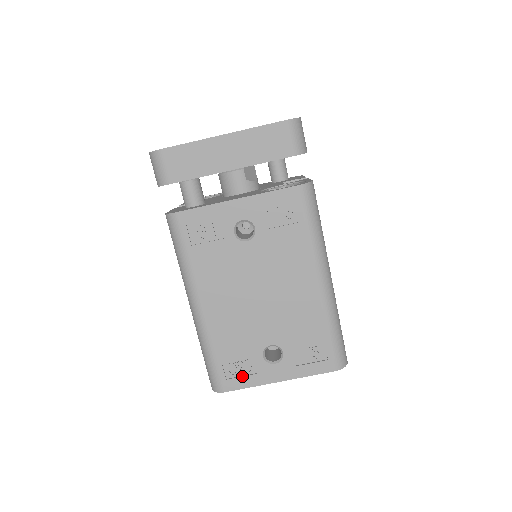
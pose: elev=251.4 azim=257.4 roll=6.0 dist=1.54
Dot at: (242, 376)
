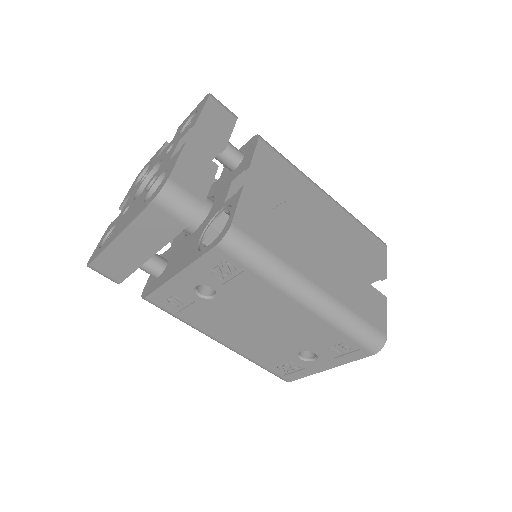
Dot at: (295, 372)
